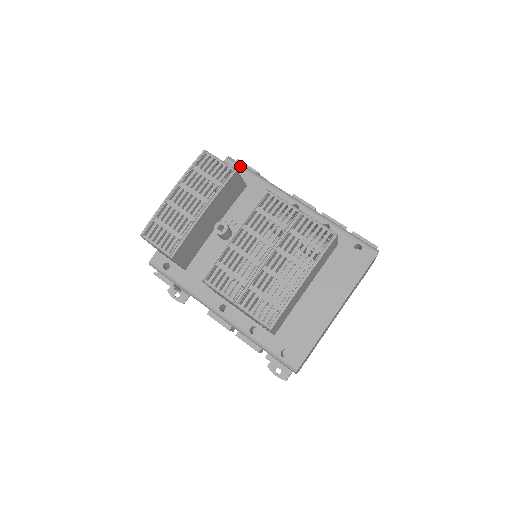
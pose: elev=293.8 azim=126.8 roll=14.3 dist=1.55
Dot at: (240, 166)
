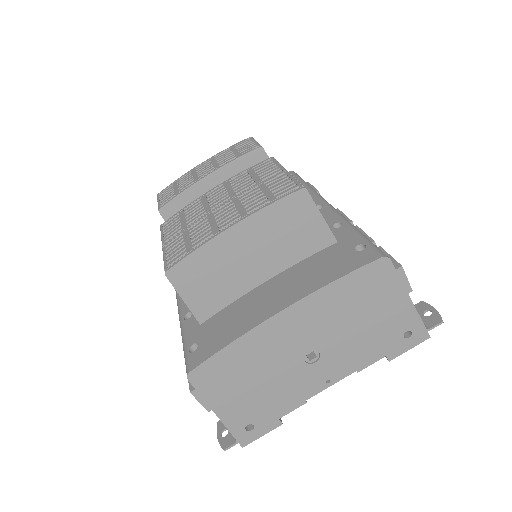
Dot at: (296, 176)
